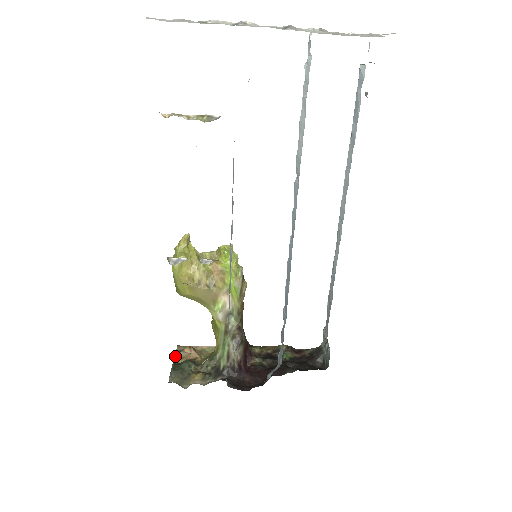
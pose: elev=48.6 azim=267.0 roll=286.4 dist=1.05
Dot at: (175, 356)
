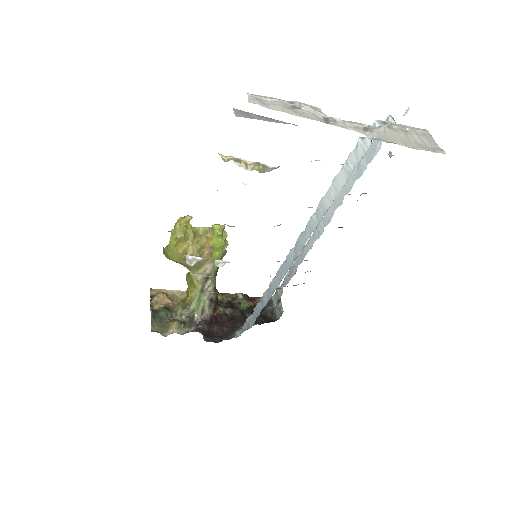
Dot at: (150, 301)
